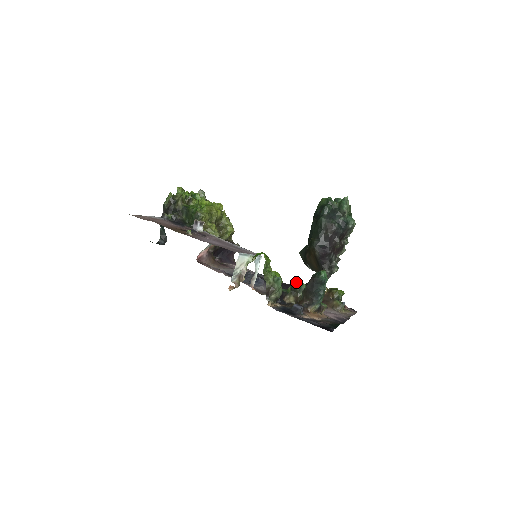
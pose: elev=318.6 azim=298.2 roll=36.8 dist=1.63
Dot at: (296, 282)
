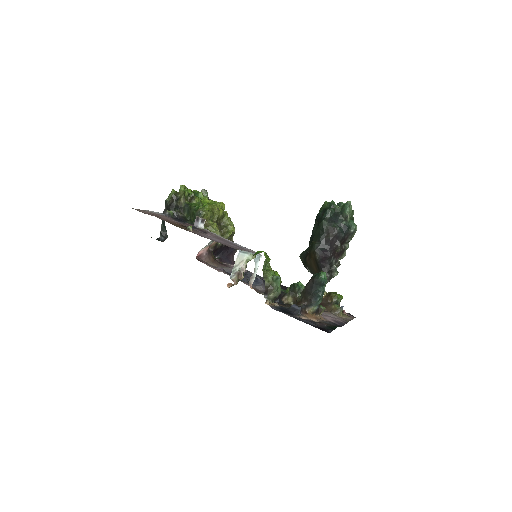
Dot at: occluded
